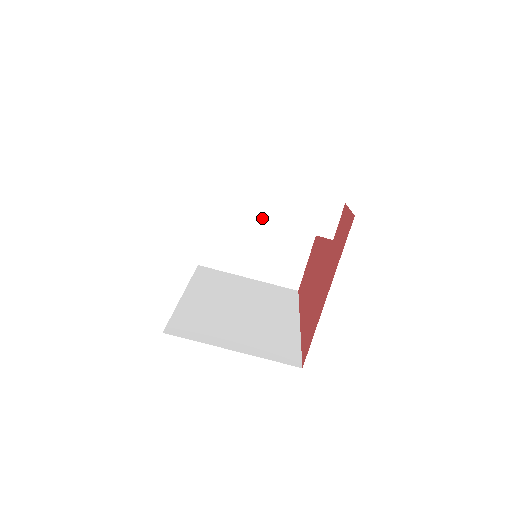
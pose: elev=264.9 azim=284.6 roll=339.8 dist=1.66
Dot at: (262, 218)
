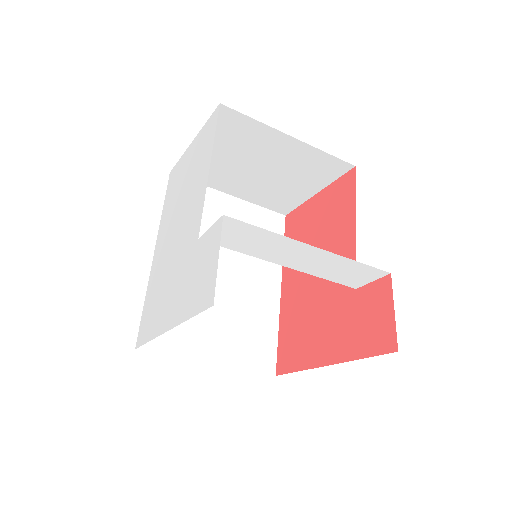
Dot at: (281, 263)
